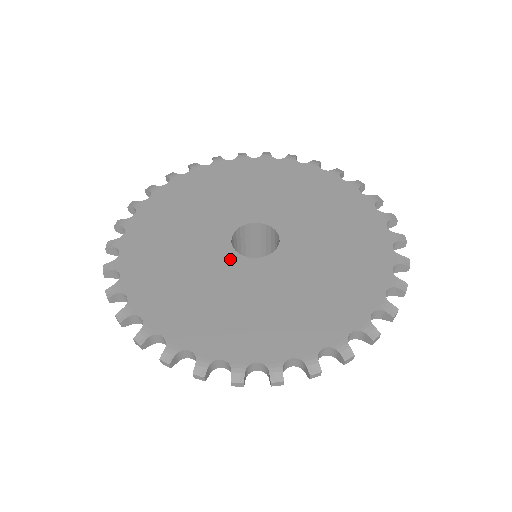
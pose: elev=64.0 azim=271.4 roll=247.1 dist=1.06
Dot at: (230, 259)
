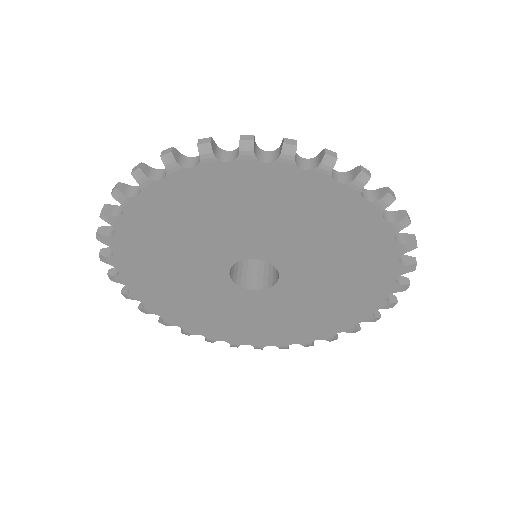
Dot at: (240, 294)
